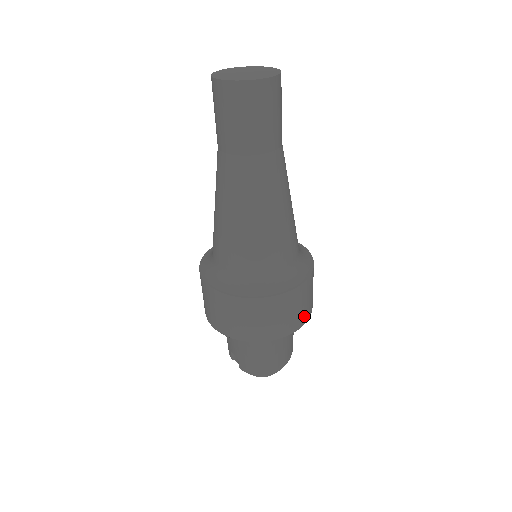
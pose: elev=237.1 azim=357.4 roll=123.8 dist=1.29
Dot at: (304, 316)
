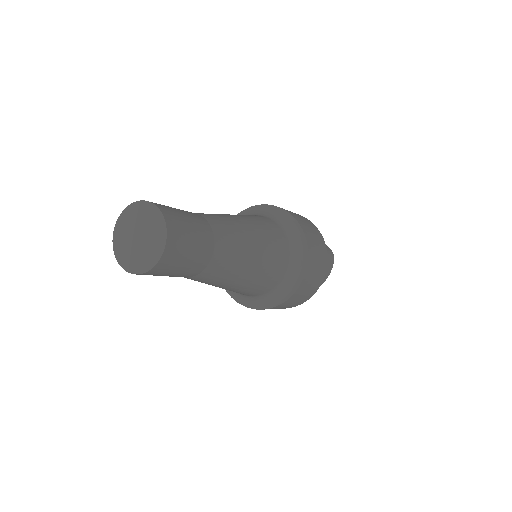
Dot at: (304, 300)
